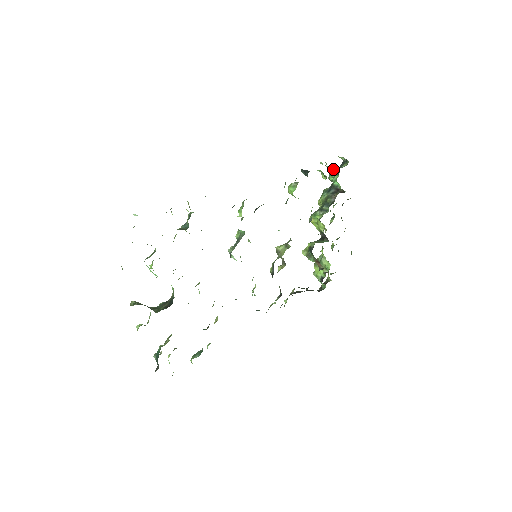
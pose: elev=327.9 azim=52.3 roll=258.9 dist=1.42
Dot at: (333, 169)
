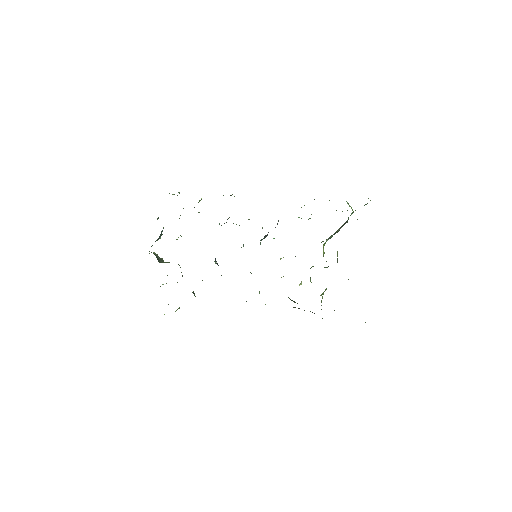
Dot at: (349, 205)
